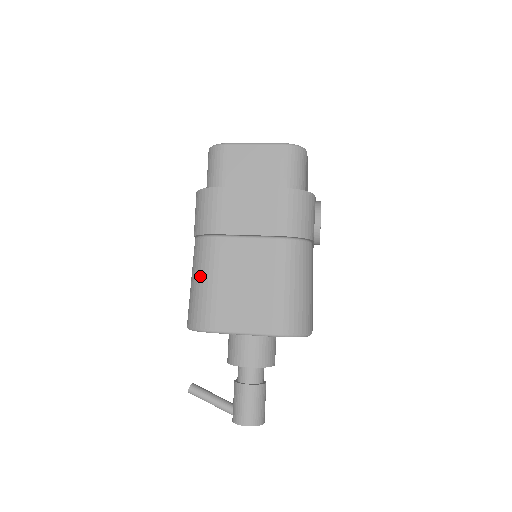
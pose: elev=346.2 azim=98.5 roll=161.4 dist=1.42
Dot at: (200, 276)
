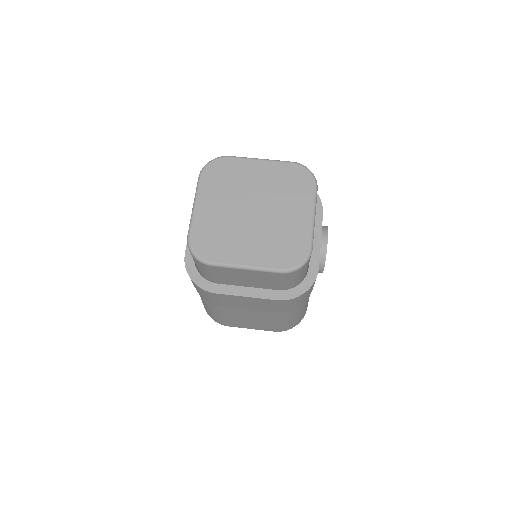
Dot at: occluded
